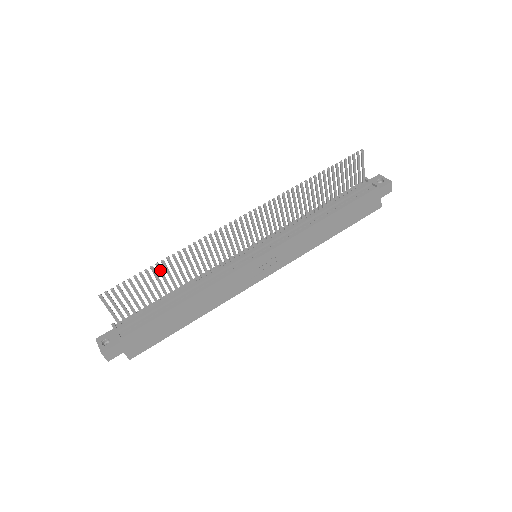
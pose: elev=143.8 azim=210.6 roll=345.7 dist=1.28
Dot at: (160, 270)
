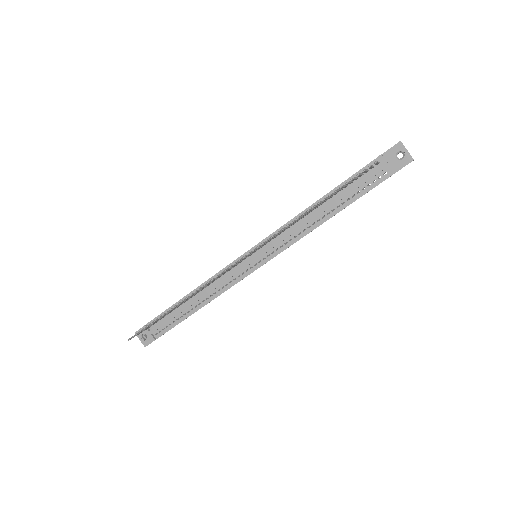
Dot at: (171, 310)
